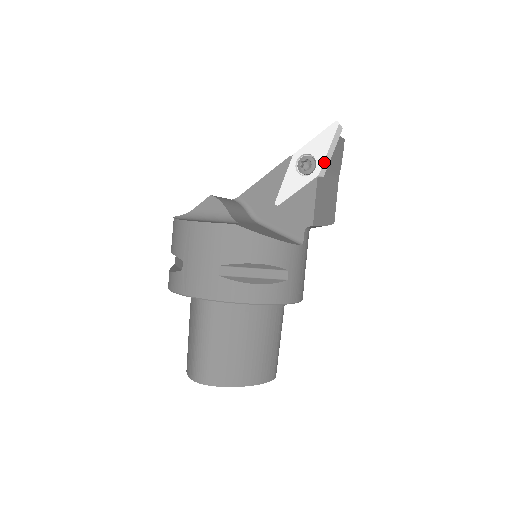
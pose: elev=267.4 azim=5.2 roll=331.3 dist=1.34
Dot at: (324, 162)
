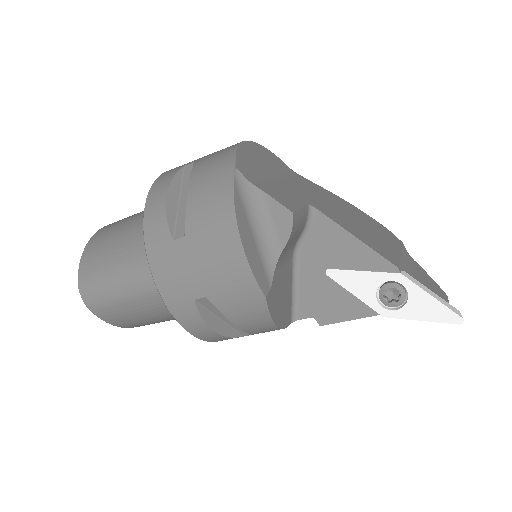
Dot at: (403, 317)
